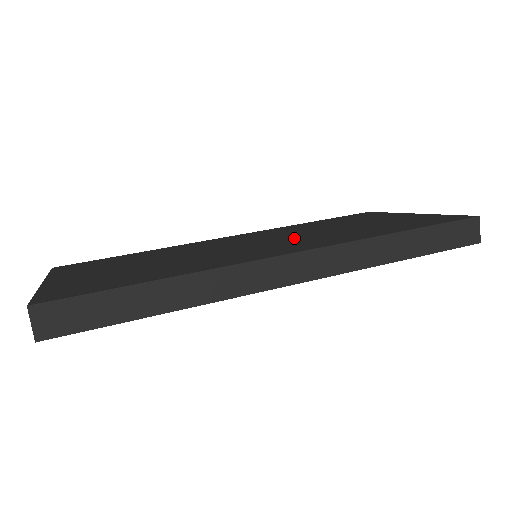
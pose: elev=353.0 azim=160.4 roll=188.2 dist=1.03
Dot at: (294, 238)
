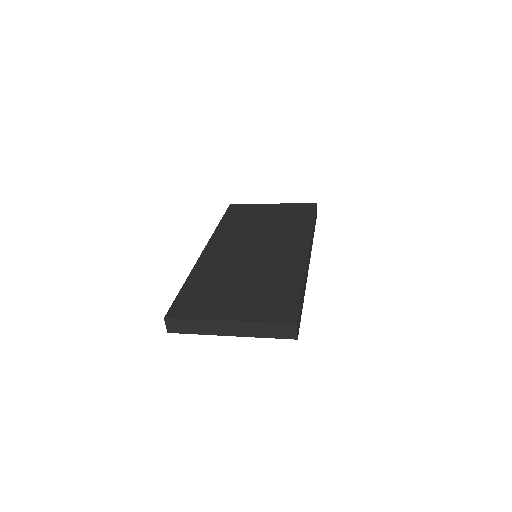
Dot at: (269, 239)
